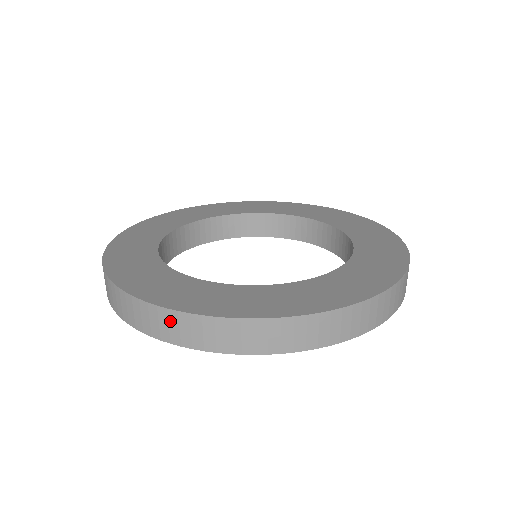
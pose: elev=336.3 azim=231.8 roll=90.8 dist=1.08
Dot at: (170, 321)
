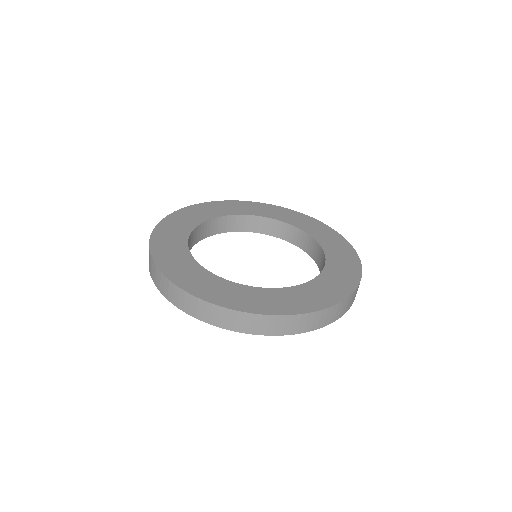
Dot at: (186, 299)
